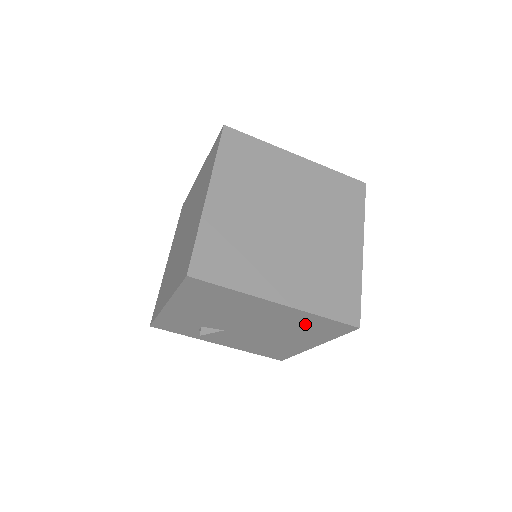
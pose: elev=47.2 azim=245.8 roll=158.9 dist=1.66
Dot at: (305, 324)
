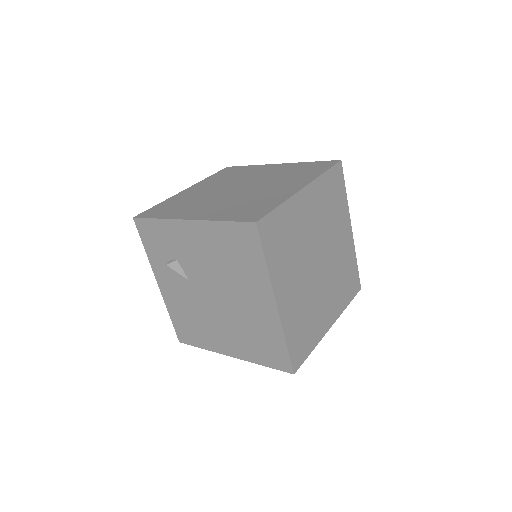
Dot at: (262, 335)
